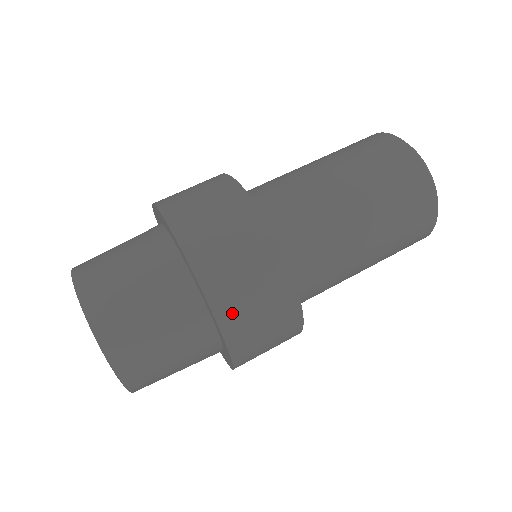
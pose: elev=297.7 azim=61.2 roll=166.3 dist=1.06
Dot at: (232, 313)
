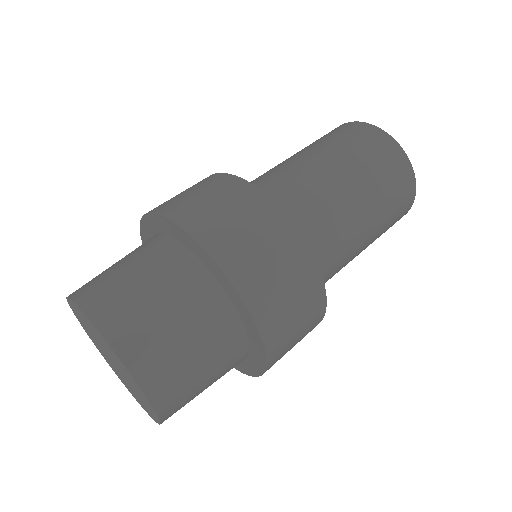
Dot at: (240, 264)
